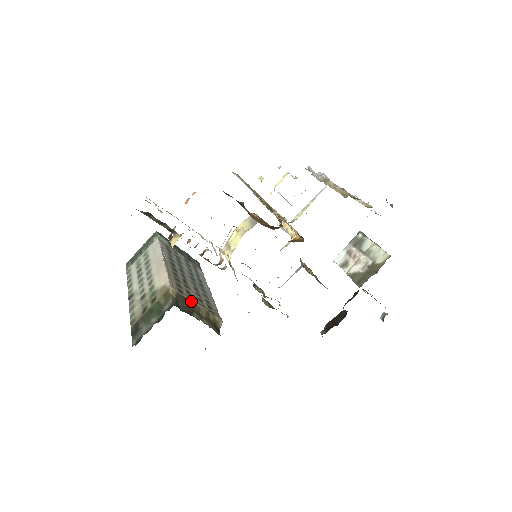
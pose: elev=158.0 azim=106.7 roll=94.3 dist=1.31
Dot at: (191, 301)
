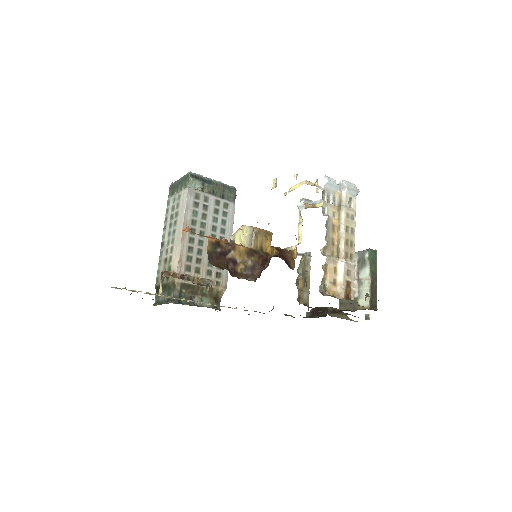
Dot at: (195, 285)
